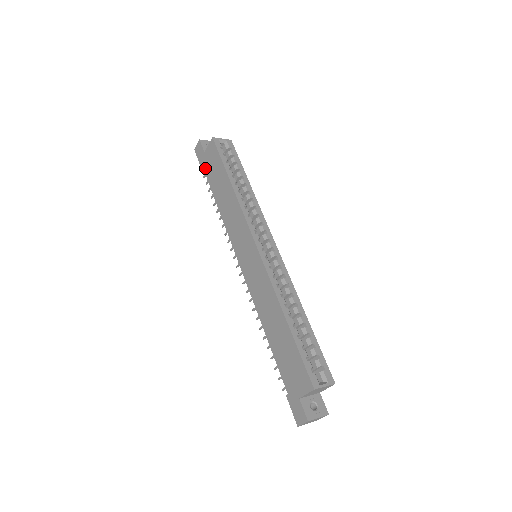
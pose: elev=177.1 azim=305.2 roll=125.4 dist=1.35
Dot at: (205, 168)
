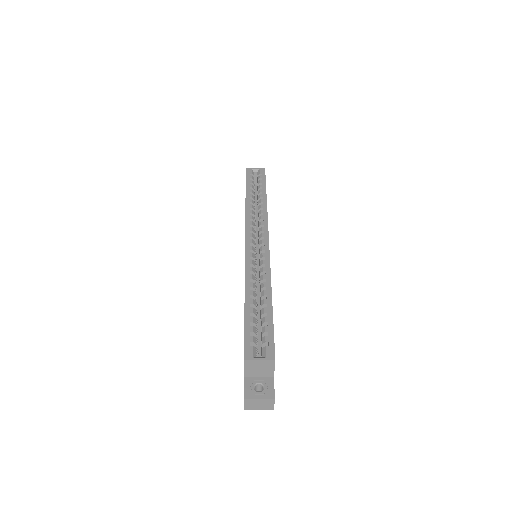
Dot at: occluded
